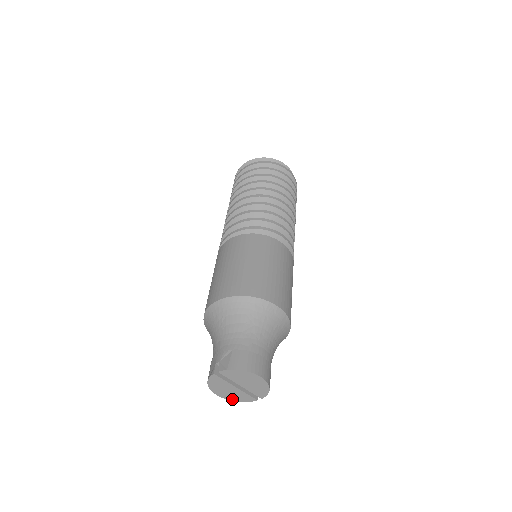
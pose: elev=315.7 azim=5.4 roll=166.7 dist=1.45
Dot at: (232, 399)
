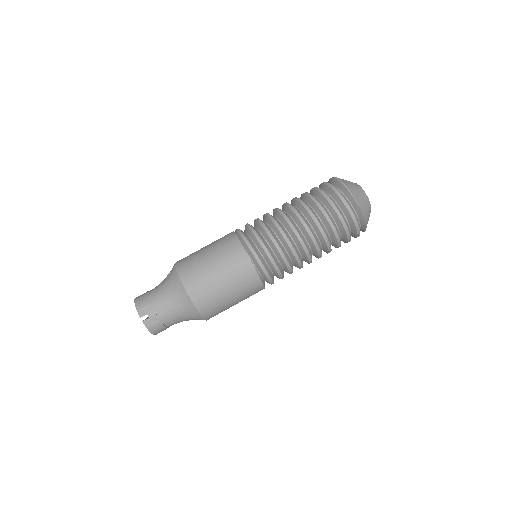
Dot at: occluded
